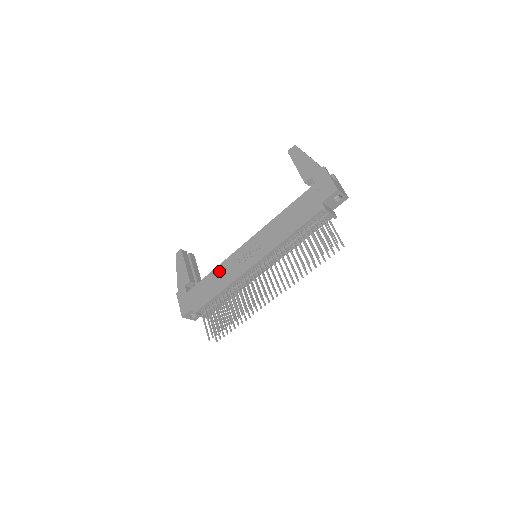
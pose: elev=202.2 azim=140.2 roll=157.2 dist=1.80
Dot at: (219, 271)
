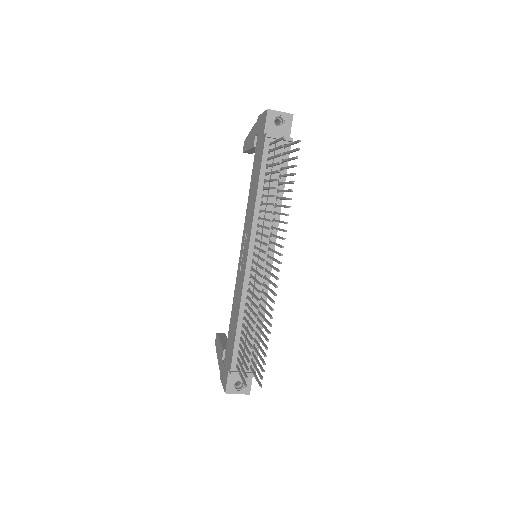
Dot at: (233, 305)
